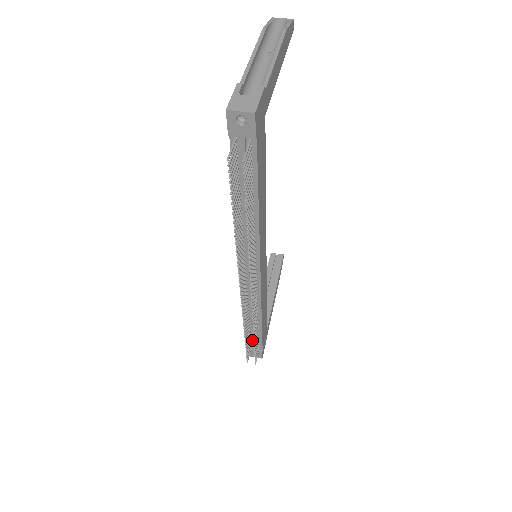
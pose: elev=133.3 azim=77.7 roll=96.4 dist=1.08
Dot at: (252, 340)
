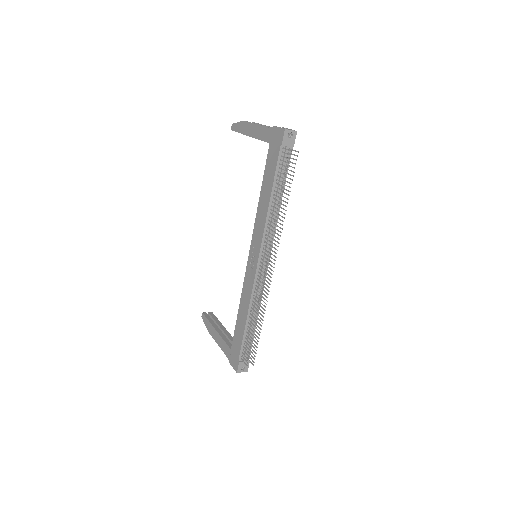
Dot at: (244, 348)
